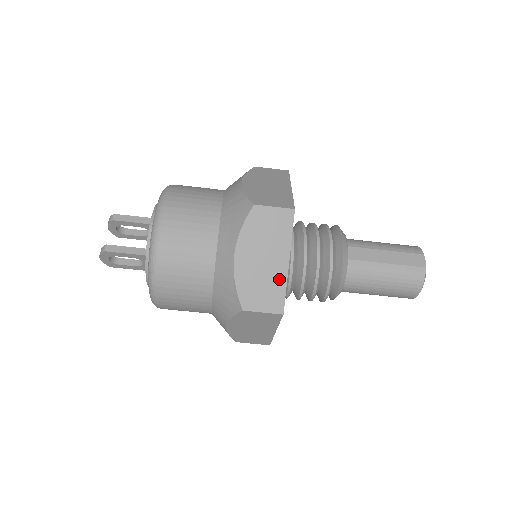
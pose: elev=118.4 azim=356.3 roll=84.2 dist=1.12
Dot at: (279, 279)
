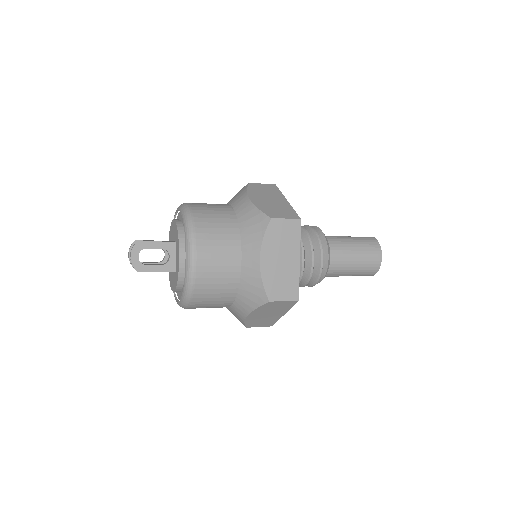
Dot at: (286, 206)
